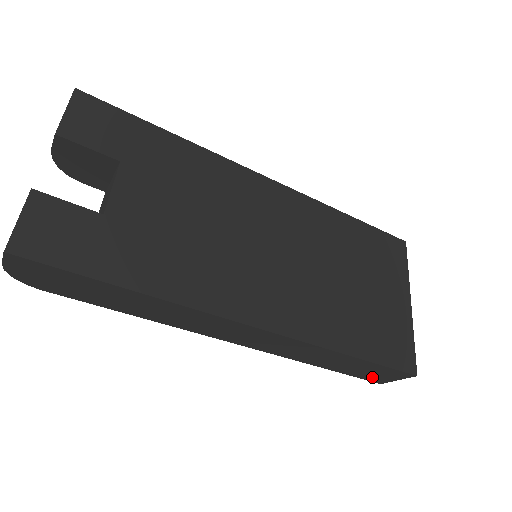
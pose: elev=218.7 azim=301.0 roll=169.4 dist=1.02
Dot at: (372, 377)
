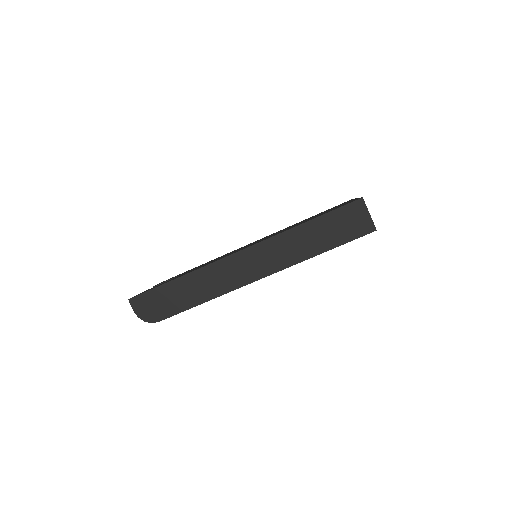
Dot at: (357, 229)
